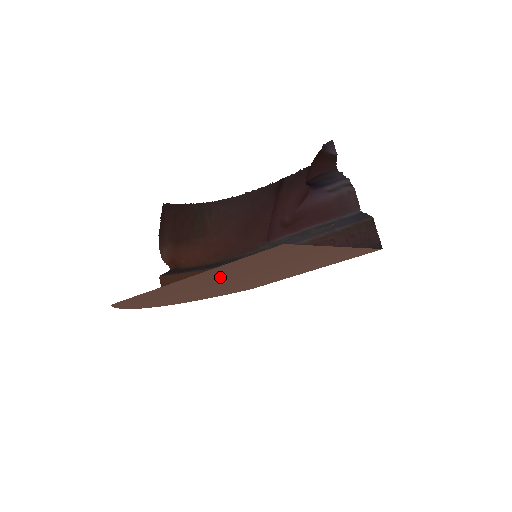
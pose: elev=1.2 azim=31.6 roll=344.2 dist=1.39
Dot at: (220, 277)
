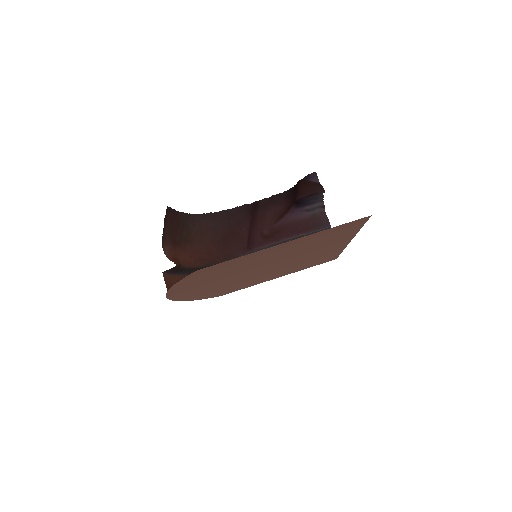
Dot at: (278, 254)
